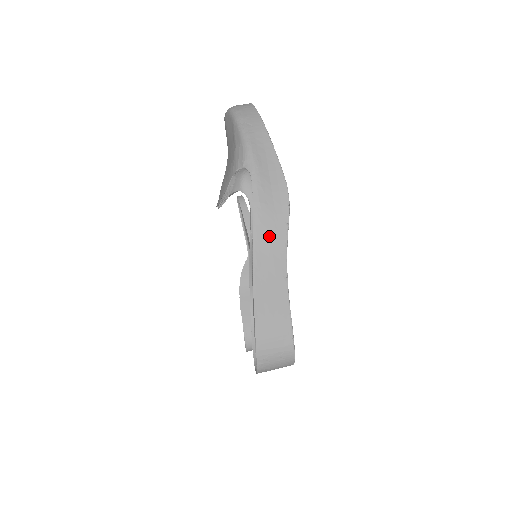
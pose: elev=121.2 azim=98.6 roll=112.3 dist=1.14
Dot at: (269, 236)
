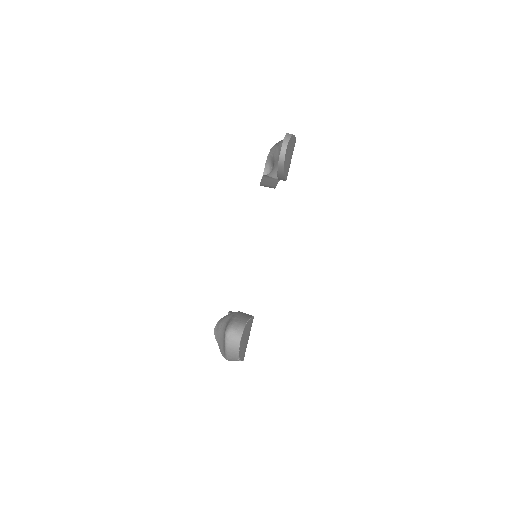
Dot at: occluded
